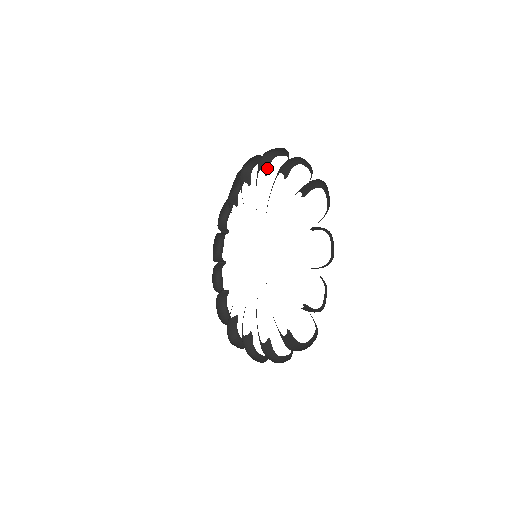
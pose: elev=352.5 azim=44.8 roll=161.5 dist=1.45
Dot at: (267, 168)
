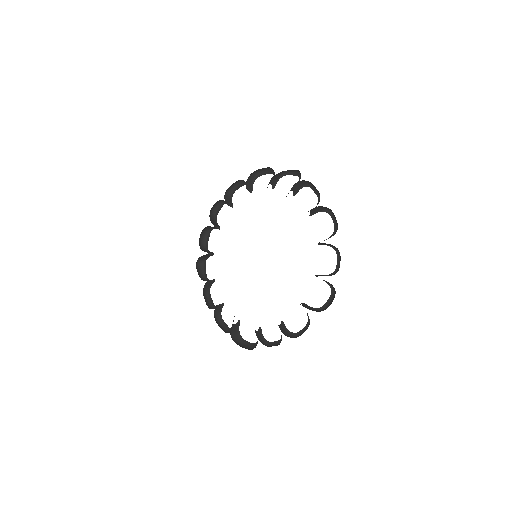
Dot at: (315, 212)
